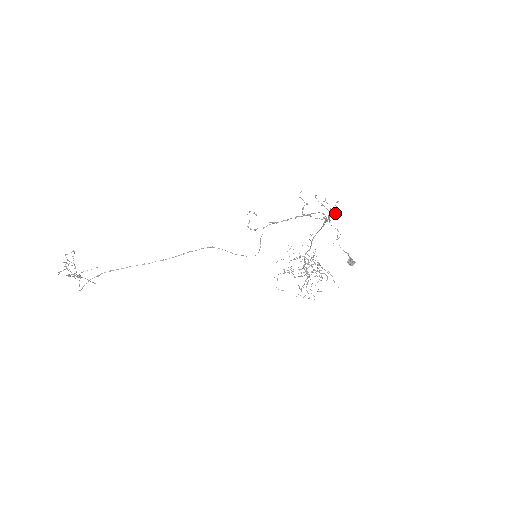
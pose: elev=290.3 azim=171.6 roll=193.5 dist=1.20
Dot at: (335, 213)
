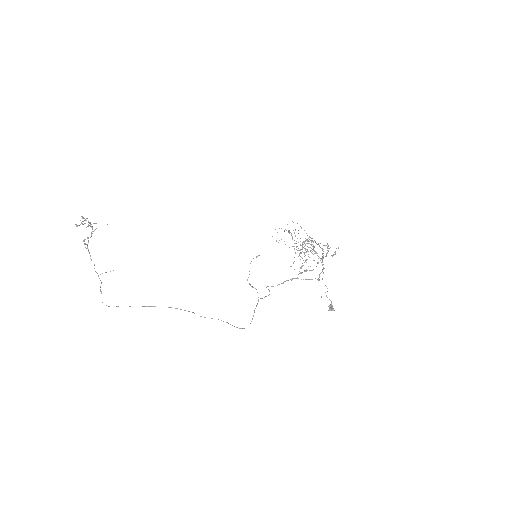
Dot at: (333, 255)
